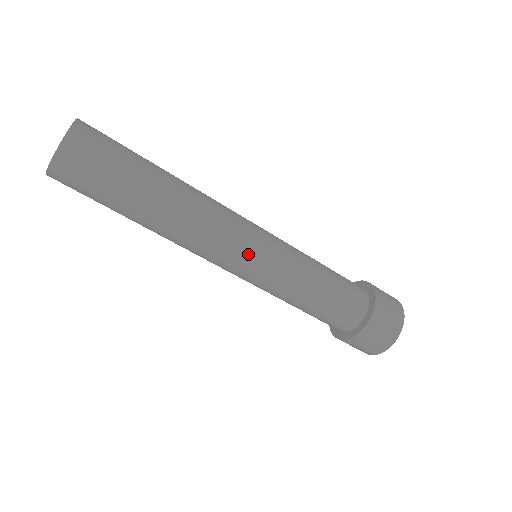
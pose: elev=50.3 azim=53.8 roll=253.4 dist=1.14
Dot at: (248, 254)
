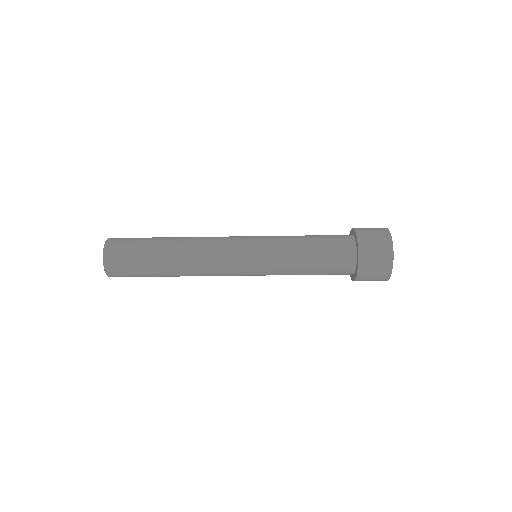
Dot at: (241, 252)
